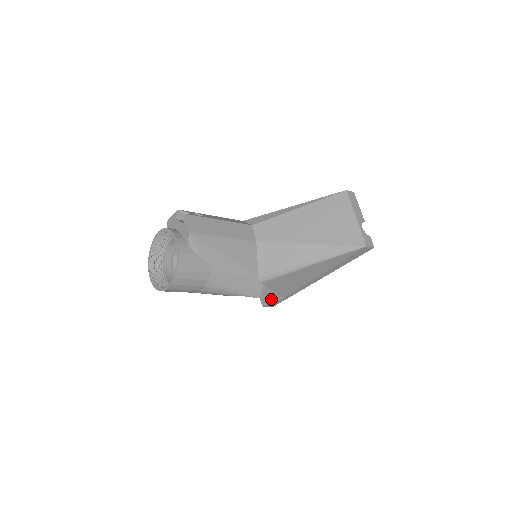
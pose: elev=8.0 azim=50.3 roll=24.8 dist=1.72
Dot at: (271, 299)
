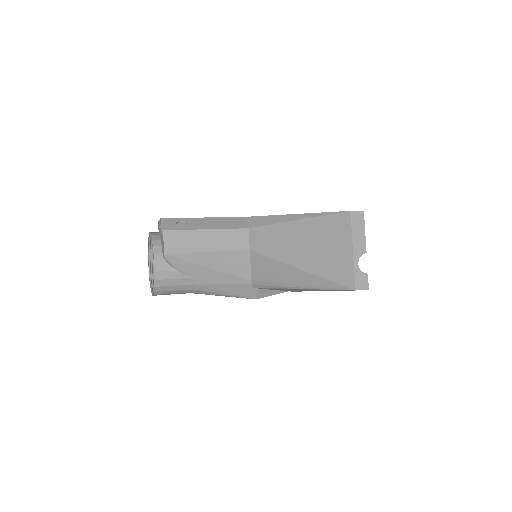
Dot at: occluded
